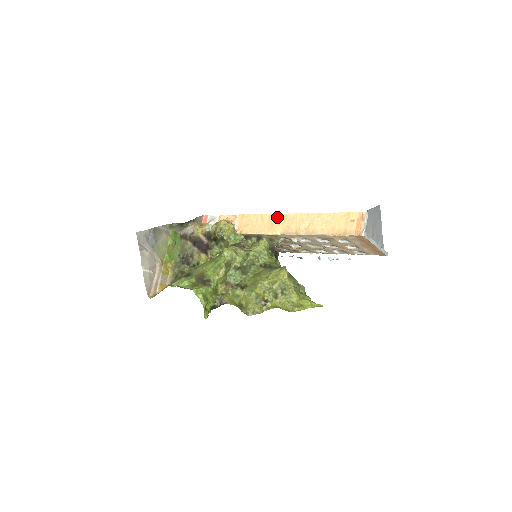
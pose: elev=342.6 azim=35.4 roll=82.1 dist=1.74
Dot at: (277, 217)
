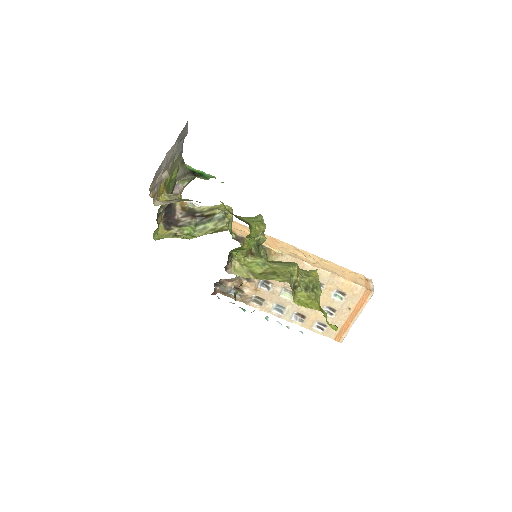
Dot at: (279, 242)
